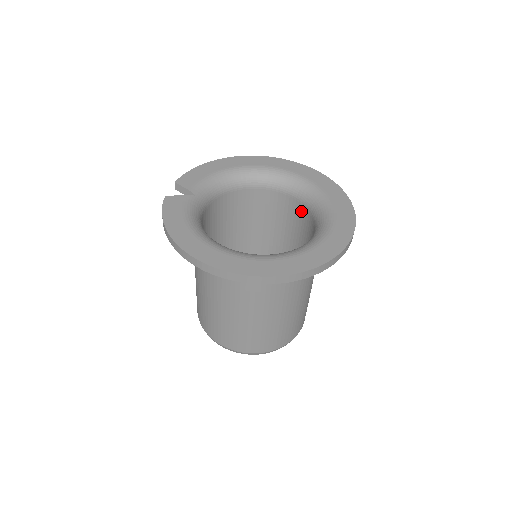
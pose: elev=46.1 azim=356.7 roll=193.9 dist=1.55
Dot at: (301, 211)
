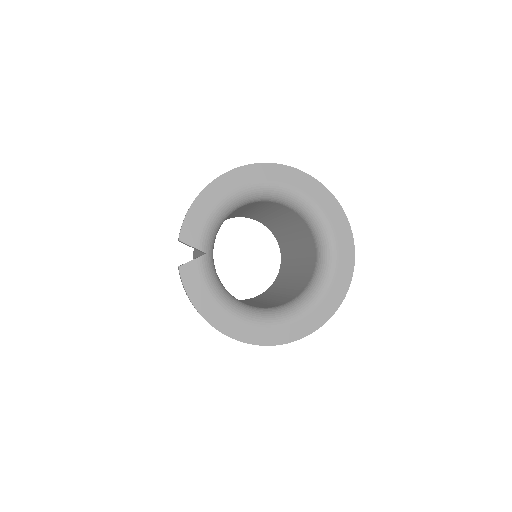
Dot at: (296, 217)
